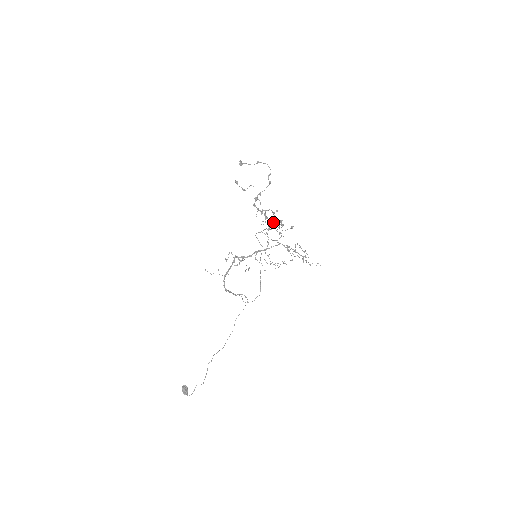
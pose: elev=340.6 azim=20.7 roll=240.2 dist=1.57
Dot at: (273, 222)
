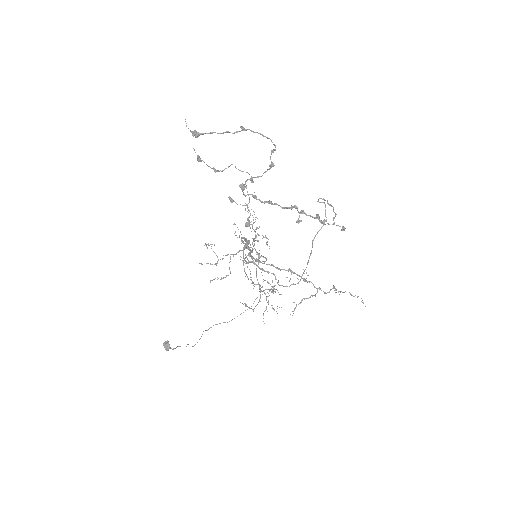
Dot at: occluded
